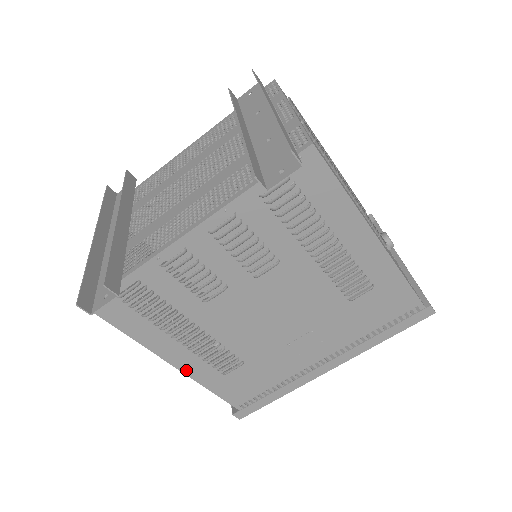
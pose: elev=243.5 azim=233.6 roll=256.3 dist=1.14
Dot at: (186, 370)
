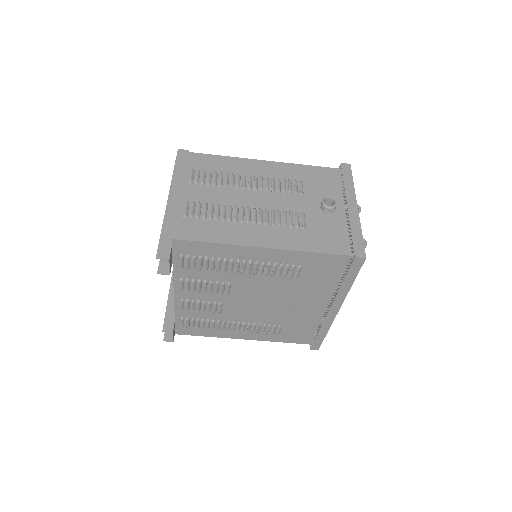
Dot at: (255, 339)
